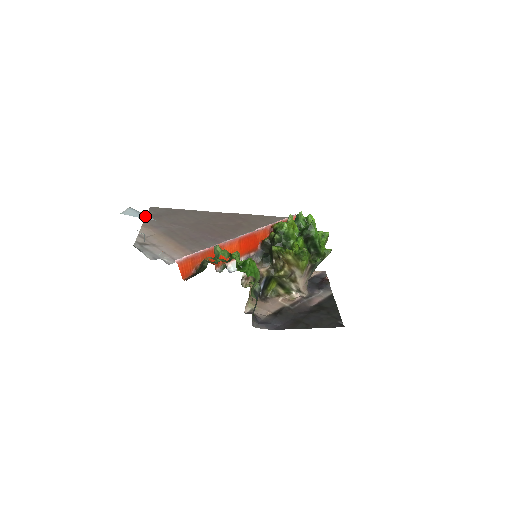
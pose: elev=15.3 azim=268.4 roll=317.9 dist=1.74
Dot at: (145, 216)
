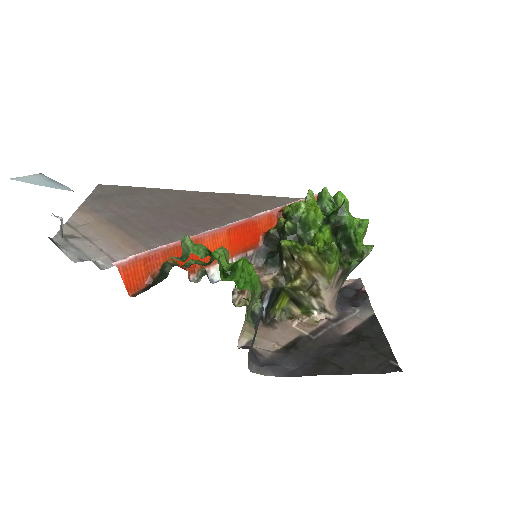
Dot at: (57, 185)
